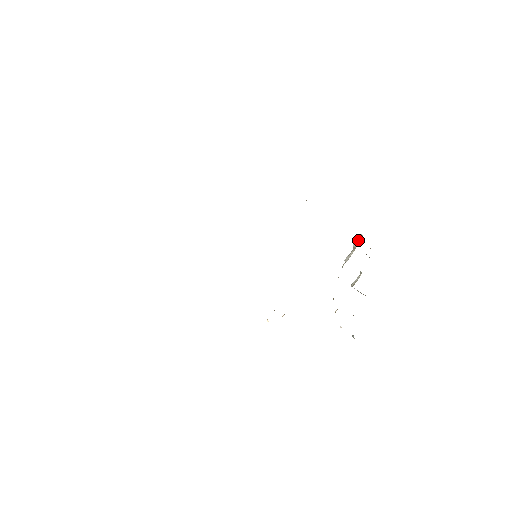
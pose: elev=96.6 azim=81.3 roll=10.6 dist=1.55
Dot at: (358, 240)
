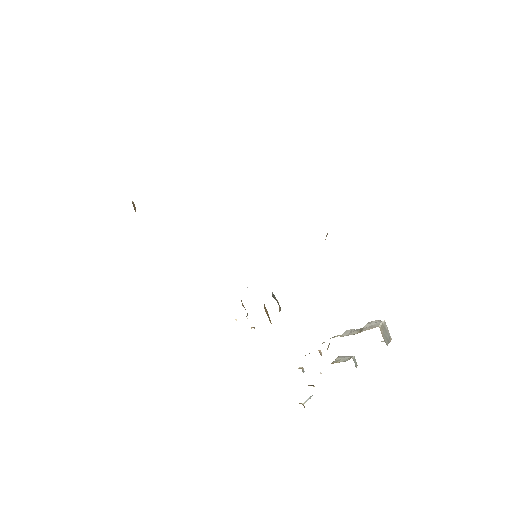
Dot at: (371, 326)
